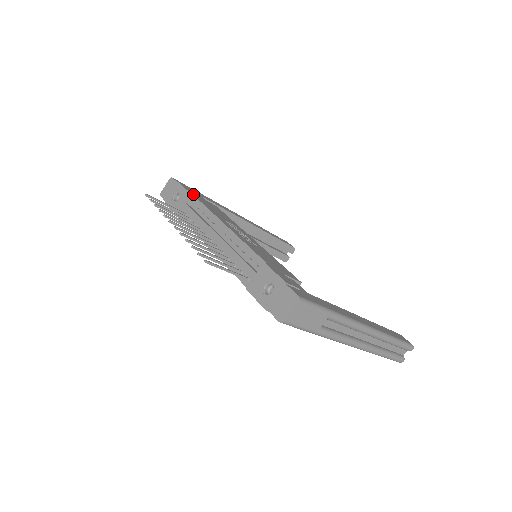
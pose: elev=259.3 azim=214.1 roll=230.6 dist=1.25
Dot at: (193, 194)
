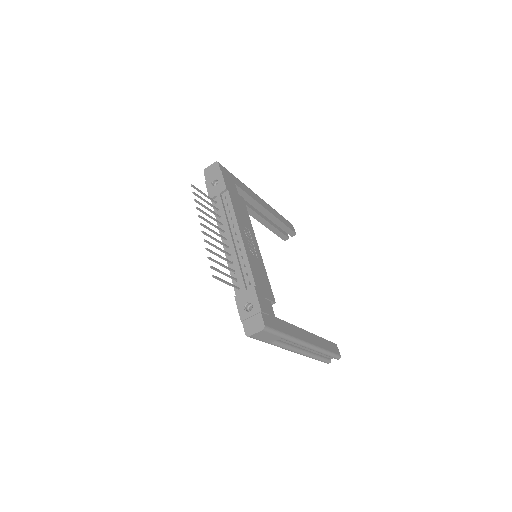
Dot at: (228, 189)
